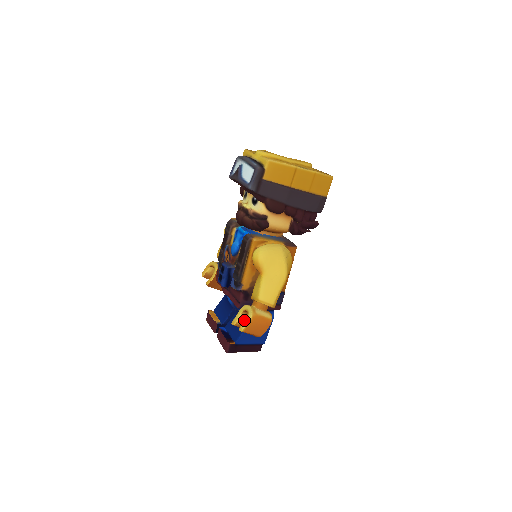
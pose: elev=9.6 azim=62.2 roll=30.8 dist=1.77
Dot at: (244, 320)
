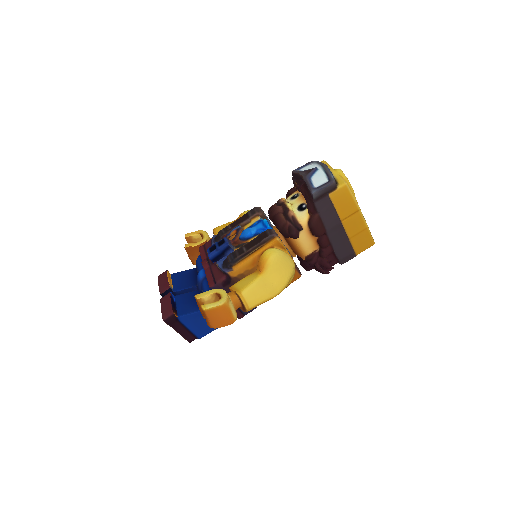
Dot at: (209, 302)
